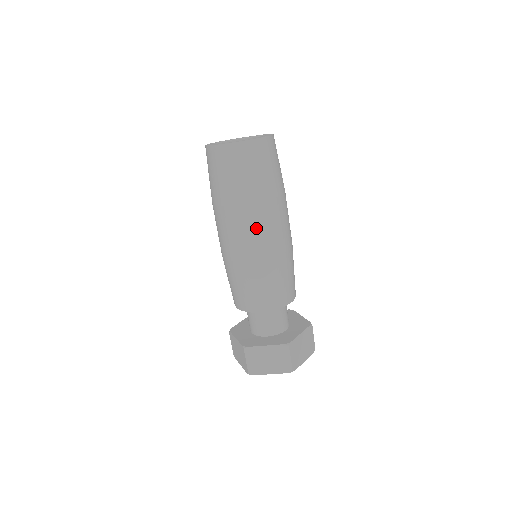
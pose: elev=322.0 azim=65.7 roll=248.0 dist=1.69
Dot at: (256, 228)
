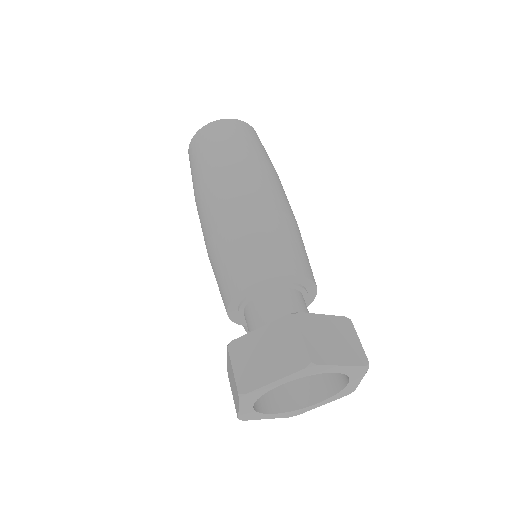
Dot at: (231, 183)
